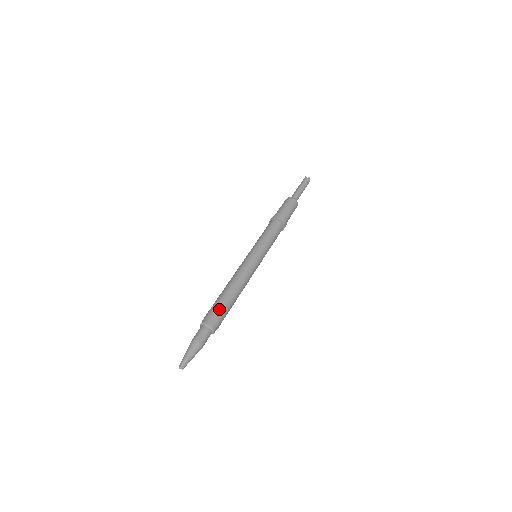
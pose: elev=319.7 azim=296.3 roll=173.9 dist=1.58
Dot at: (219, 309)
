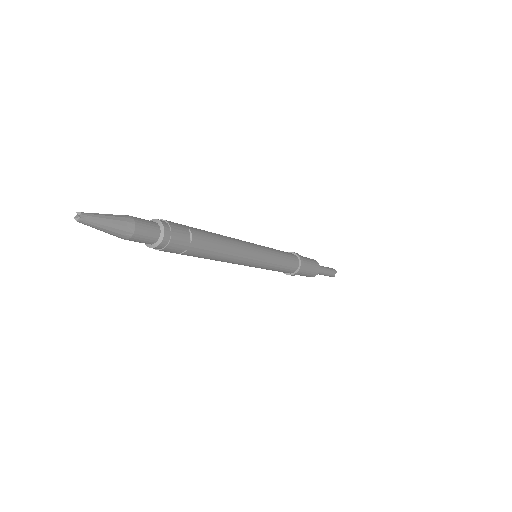
Dot at: (188, 229)
